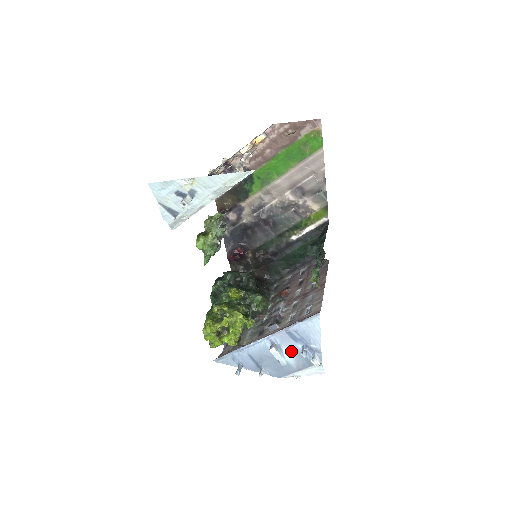
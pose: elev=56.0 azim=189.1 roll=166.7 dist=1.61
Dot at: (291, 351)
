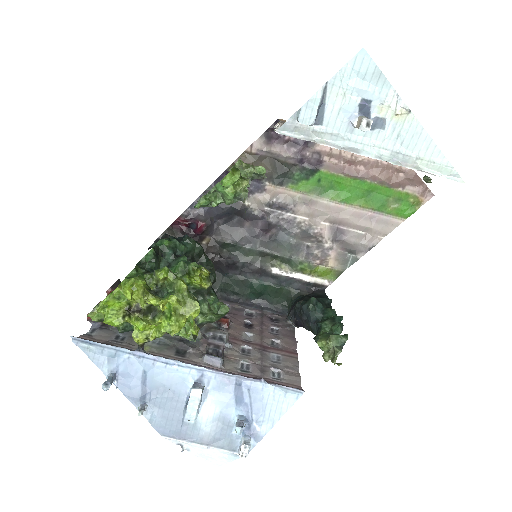
Dot at: (217, 411)
